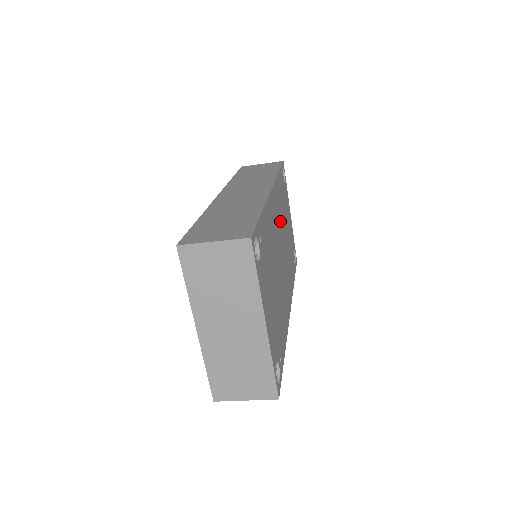
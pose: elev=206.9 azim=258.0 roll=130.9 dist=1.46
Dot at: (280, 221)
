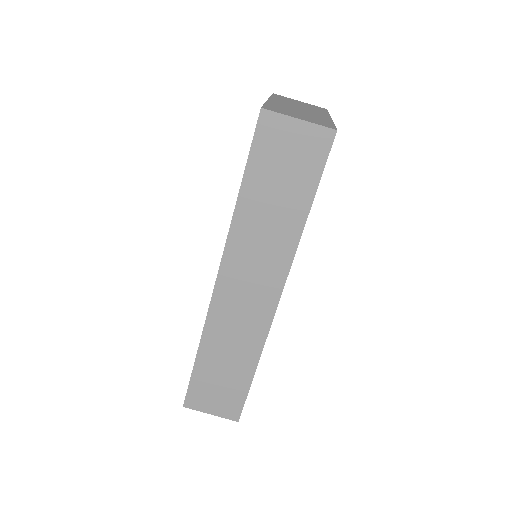
Dot at: occluded
